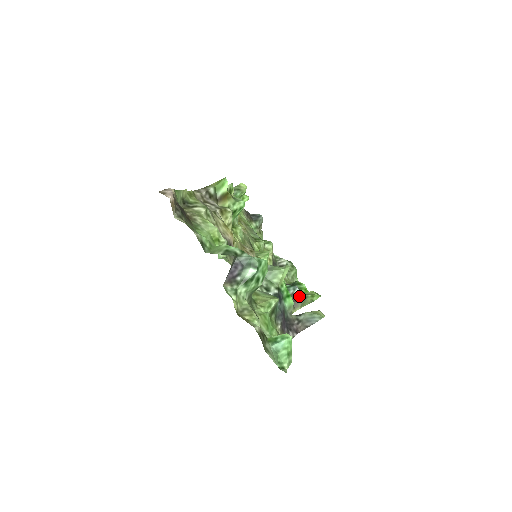
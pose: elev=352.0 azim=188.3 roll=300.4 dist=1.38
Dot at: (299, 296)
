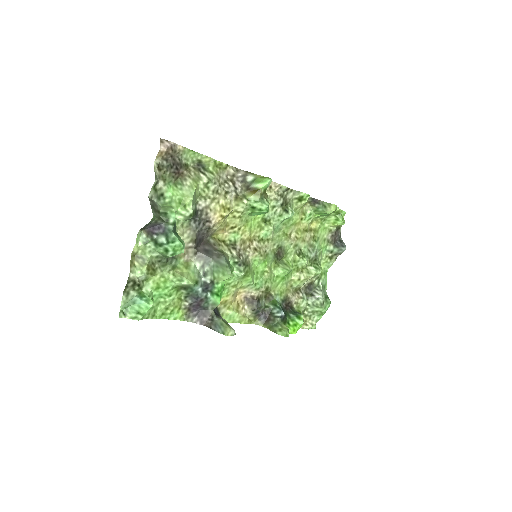
Dot at: (275, 320)
